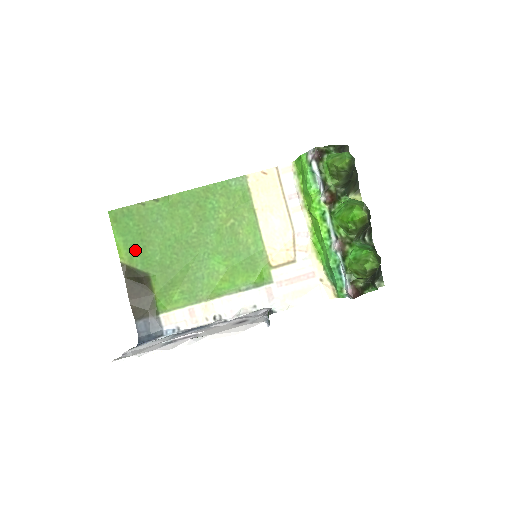
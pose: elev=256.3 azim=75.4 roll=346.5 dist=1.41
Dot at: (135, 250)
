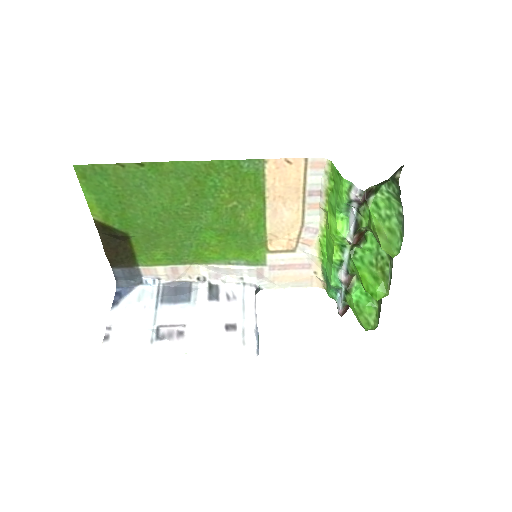
Dot at: (111, 210)
